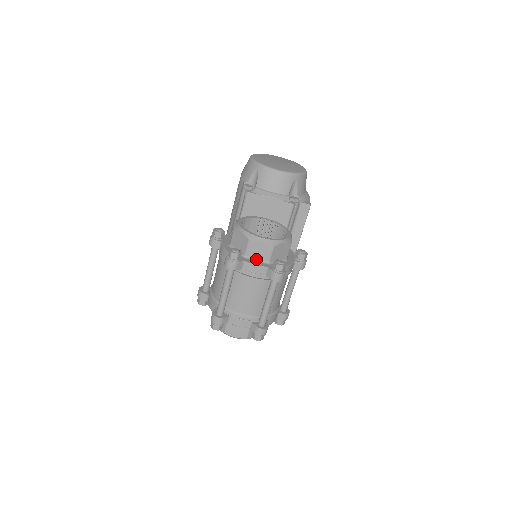
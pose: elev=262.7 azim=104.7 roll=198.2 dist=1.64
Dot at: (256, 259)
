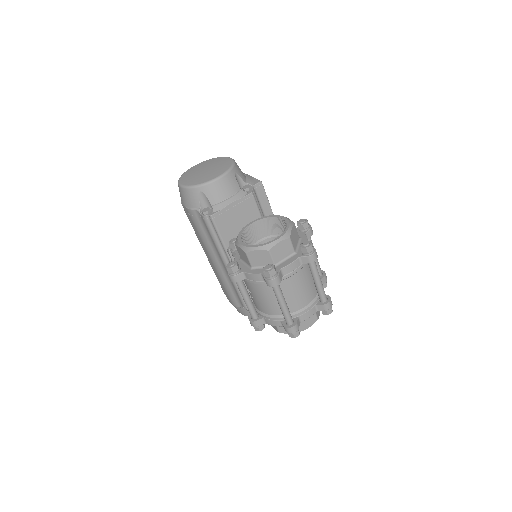
Dot at: (284, 259)
